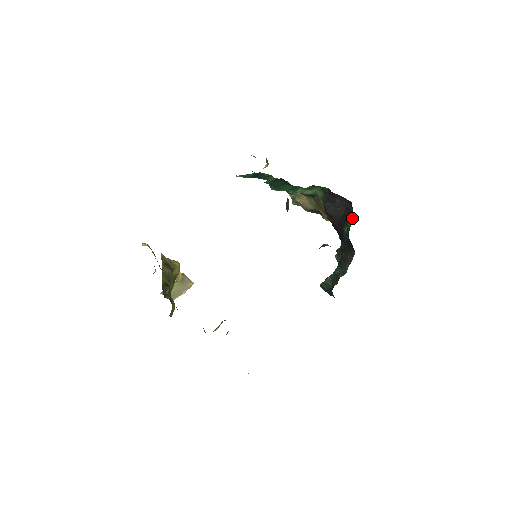
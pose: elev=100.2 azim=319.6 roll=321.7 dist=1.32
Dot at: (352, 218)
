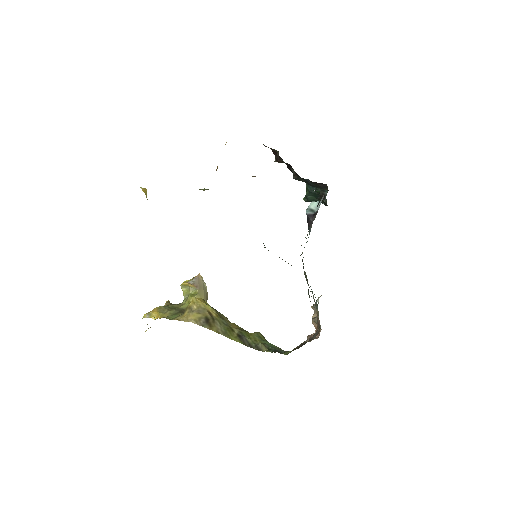
Dot at: occluded
